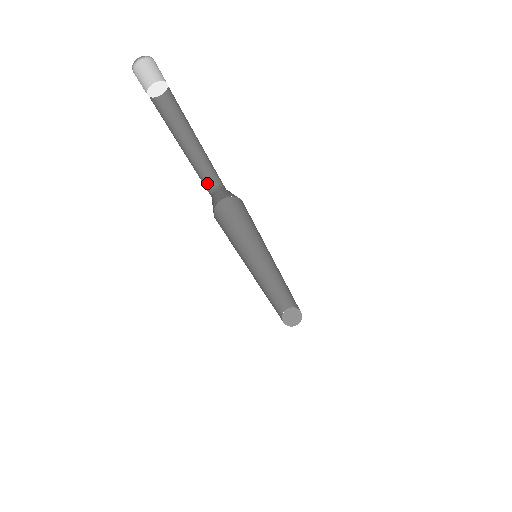
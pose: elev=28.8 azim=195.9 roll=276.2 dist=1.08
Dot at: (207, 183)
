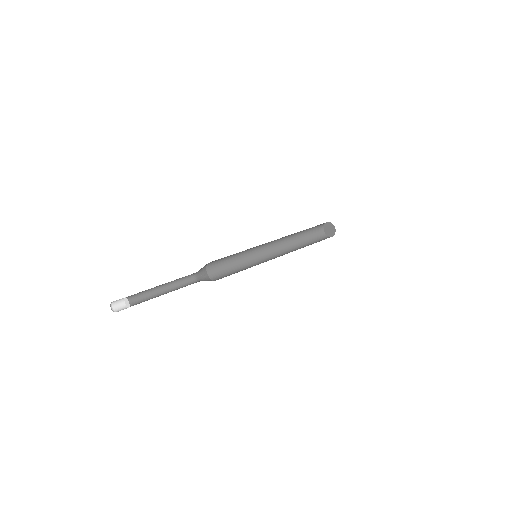
Dot at: (189, 275)
